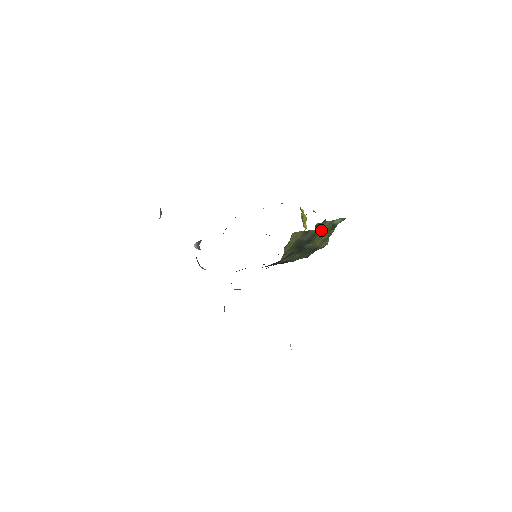
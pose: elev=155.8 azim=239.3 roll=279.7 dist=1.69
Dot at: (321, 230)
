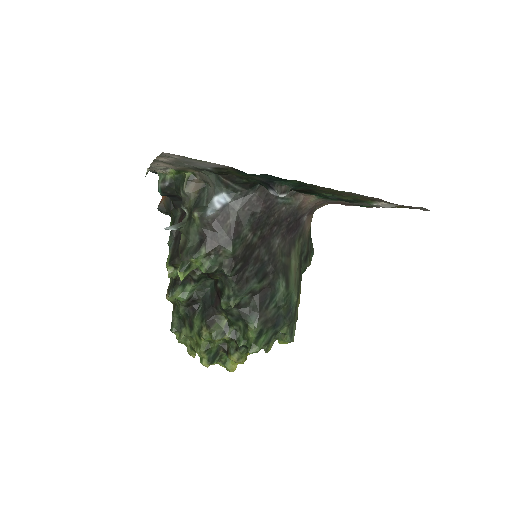
Dot at: (310, 262)
